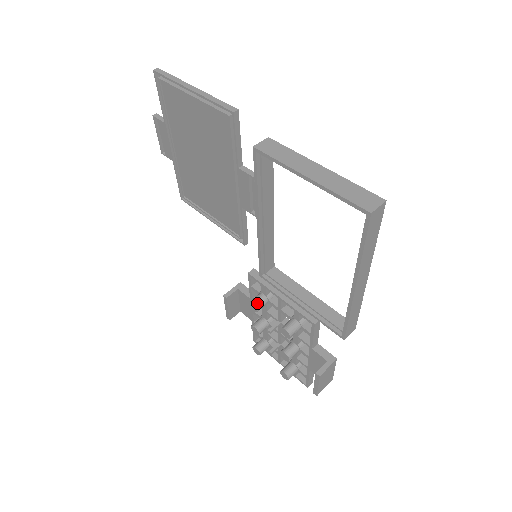
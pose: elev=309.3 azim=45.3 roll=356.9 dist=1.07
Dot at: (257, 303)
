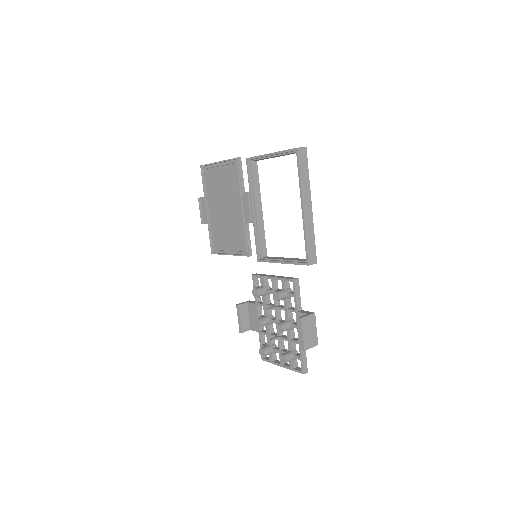
Dot at: (257, 289)
